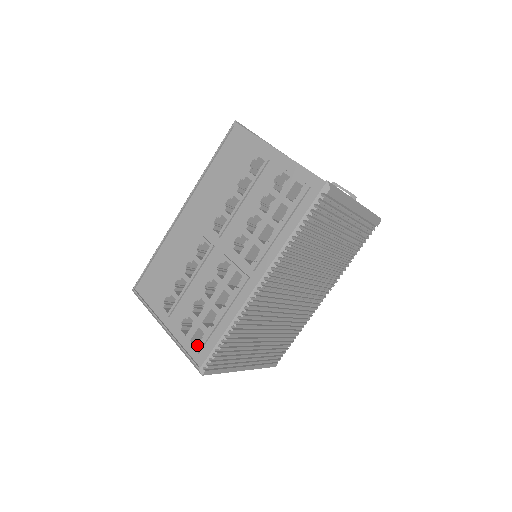
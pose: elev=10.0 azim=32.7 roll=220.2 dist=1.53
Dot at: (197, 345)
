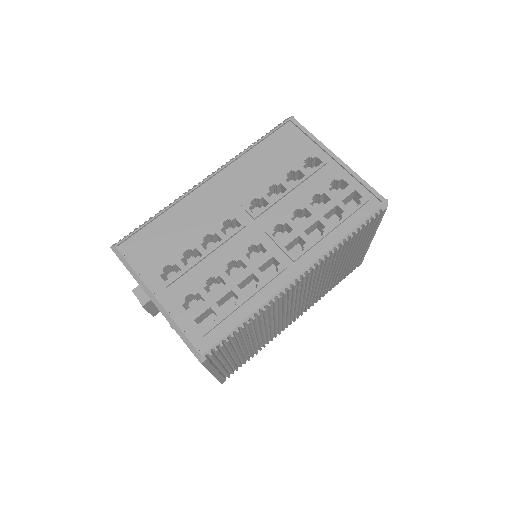
Dot at: (204, 327)
